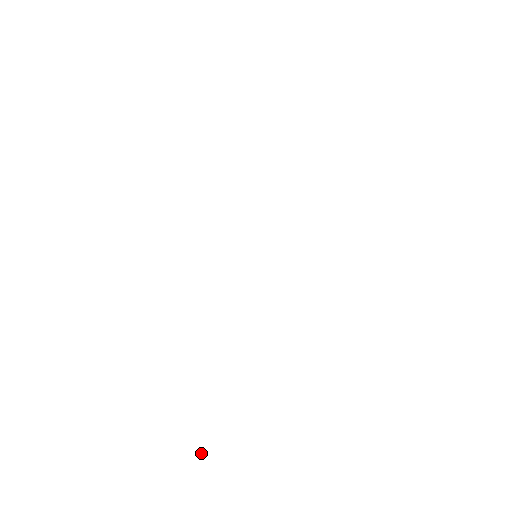
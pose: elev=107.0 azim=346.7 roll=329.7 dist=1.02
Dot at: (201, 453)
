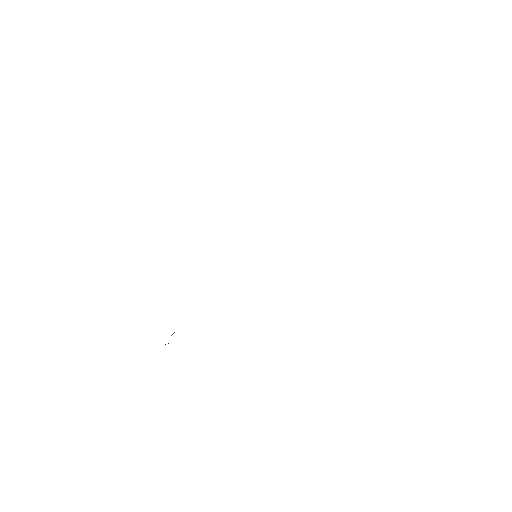
Dot at: occluded
